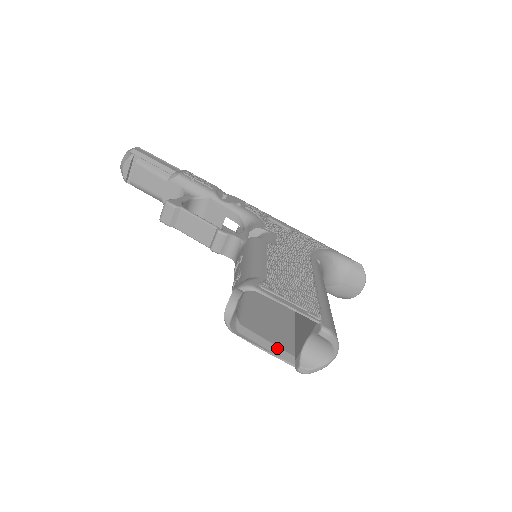
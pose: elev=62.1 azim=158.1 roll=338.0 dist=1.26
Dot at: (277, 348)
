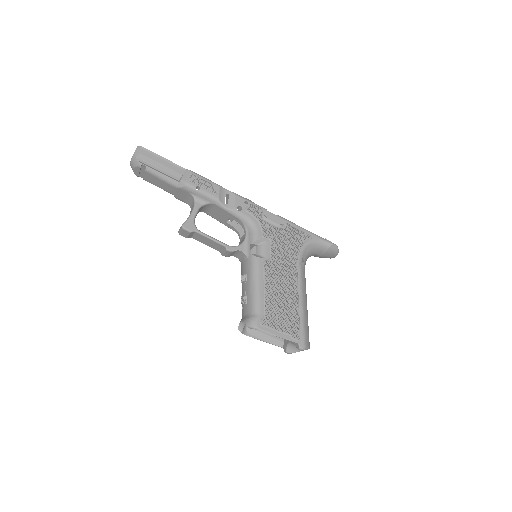
Dot at: (272, 339)
